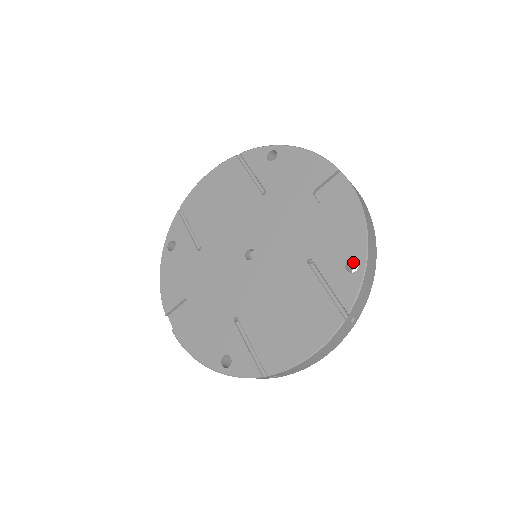
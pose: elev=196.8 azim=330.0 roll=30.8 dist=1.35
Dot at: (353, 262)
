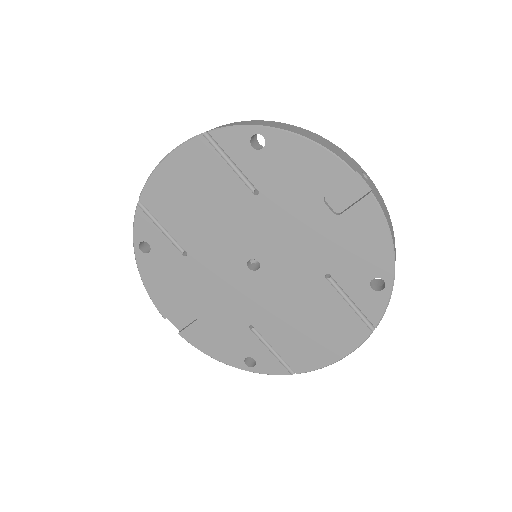
Dot at: occluded
